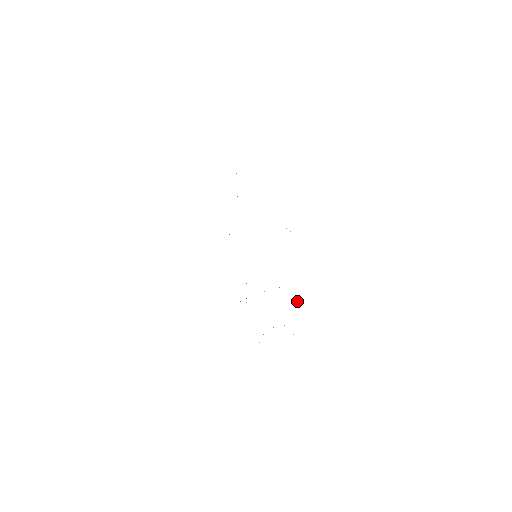
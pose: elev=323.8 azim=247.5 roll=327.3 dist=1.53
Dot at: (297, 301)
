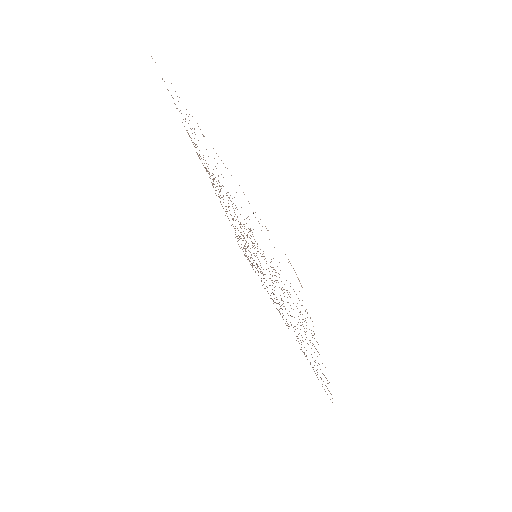
Dot at: occluded
